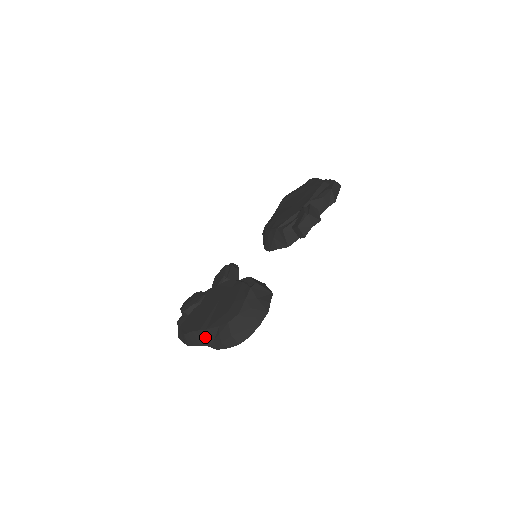
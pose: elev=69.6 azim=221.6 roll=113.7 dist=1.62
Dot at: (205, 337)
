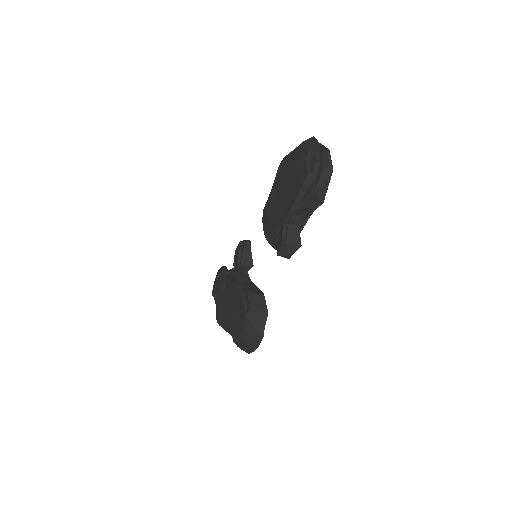
Dot at: occluded
